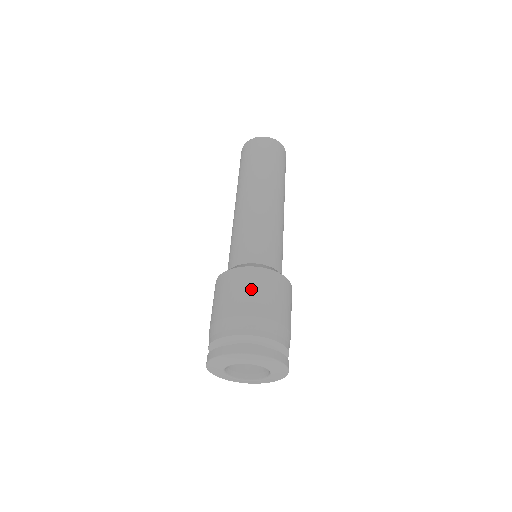
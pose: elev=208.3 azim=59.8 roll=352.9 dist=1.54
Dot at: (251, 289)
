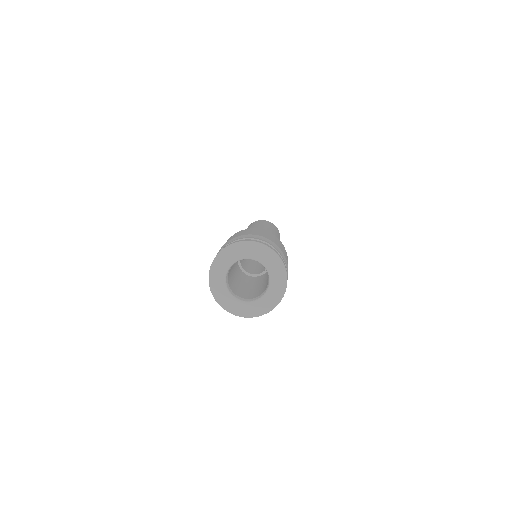
Dot at: (258, 231)
